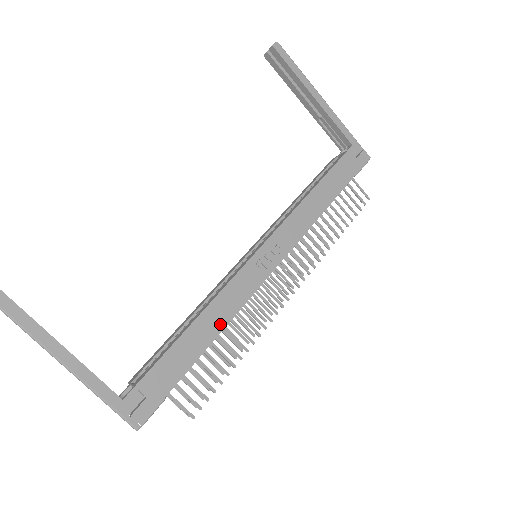
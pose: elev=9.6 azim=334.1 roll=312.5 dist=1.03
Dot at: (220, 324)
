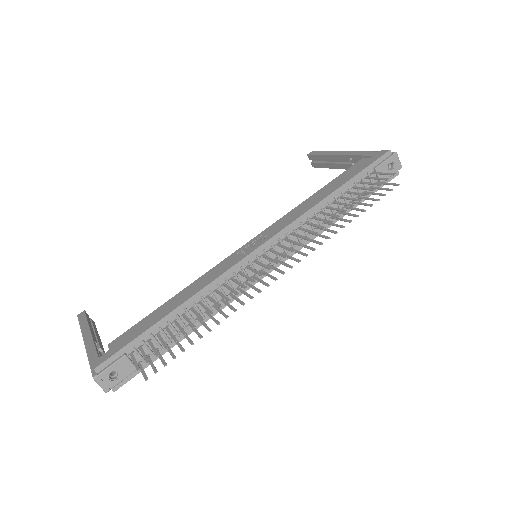
Dot at: (190, 295)
